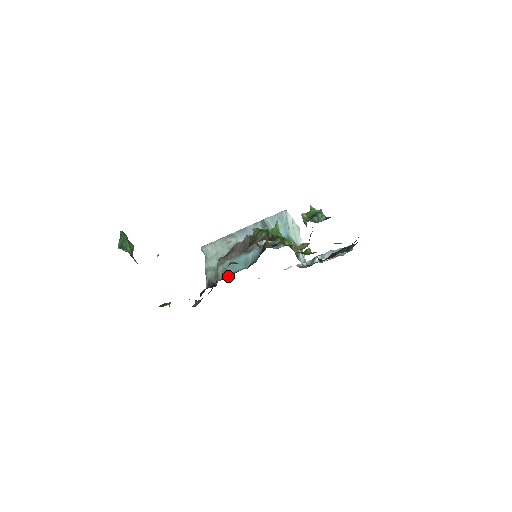
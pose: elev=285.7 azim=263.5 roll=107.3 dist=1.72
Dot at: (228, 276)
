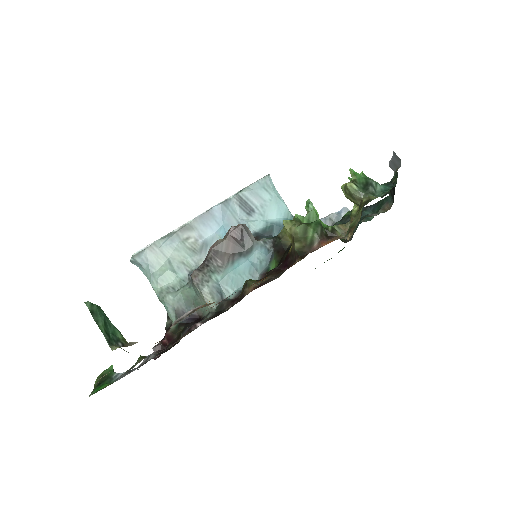
Dot at: (231, 301)
